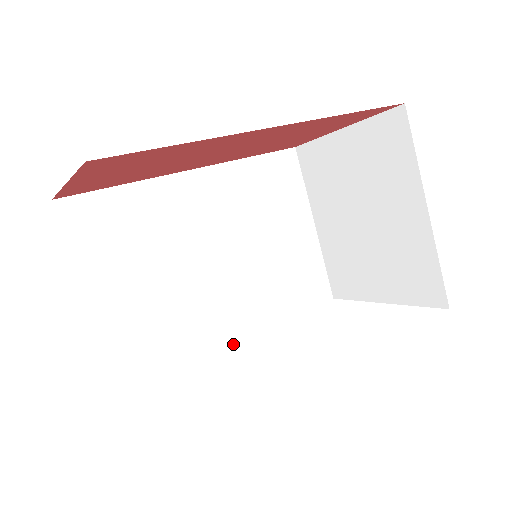
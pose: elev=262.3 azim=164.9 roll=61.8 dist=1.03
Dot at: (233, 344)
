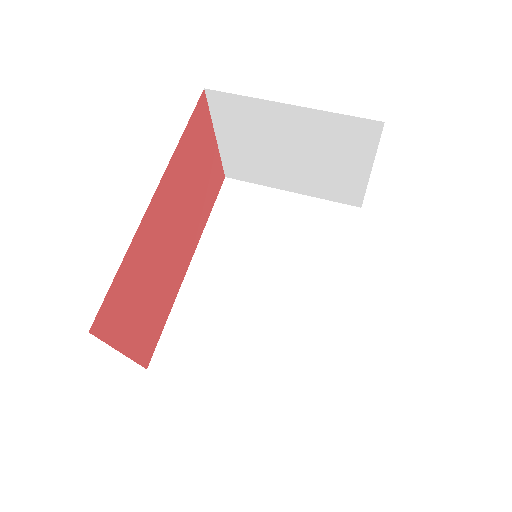
Dot at: (334, 311)
